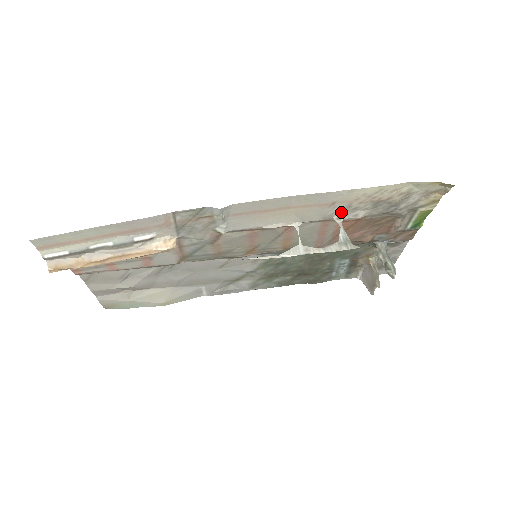
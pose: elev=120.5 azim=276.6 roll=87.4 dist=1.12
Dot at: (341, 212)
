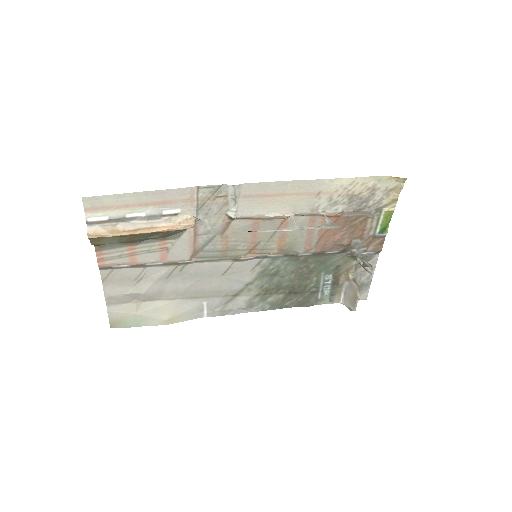
Dot at: (325, 206)
